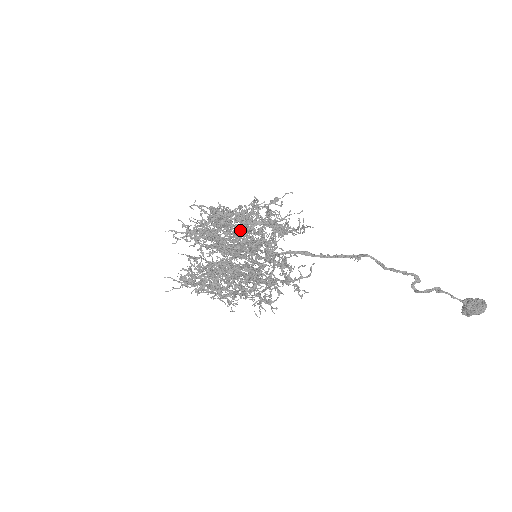
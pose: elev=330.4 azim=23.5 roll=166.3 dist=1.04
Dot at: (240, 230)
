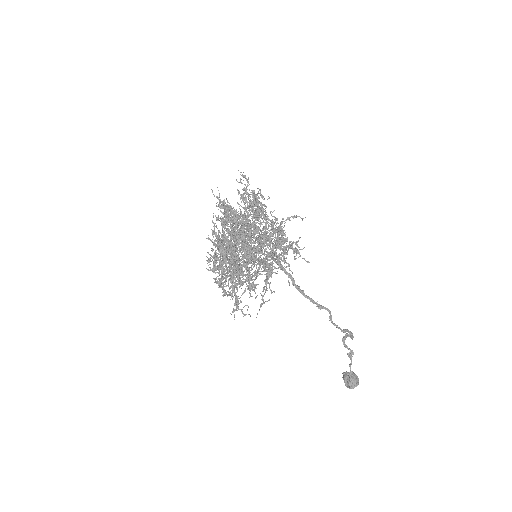
Dot at: occluded
